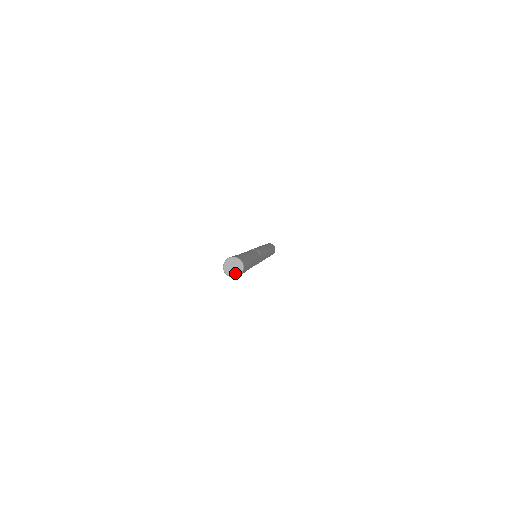
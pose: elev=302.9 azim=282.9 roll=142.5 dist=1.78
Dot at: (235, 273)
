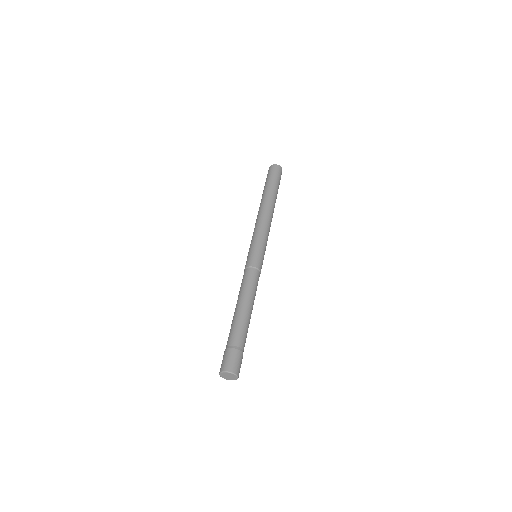
Dot at: (230, 379)
